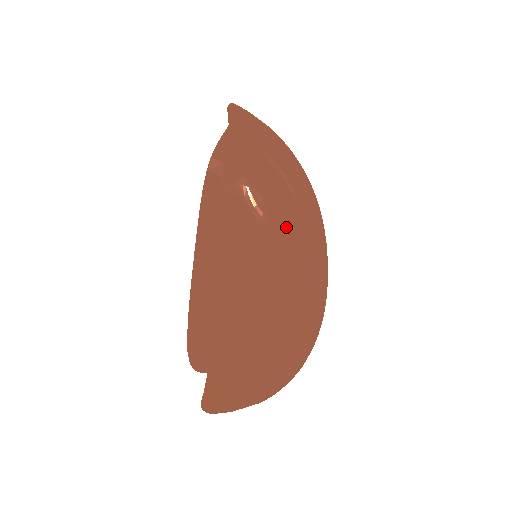
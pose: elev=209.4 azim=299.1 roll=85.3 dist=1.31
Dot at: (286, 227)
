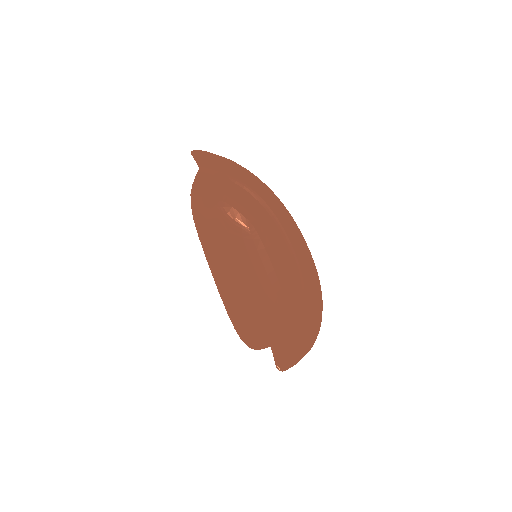
Dot at: (265, 227)
